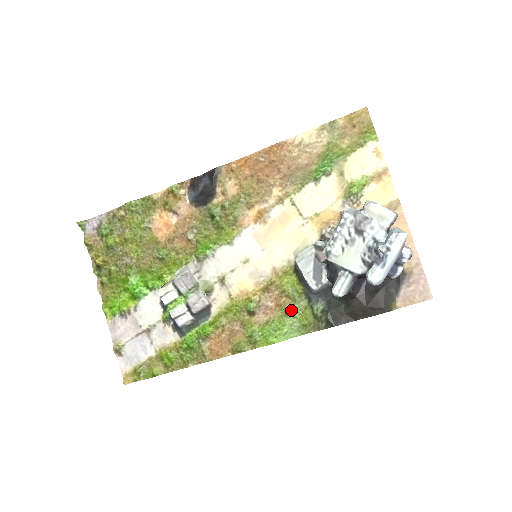
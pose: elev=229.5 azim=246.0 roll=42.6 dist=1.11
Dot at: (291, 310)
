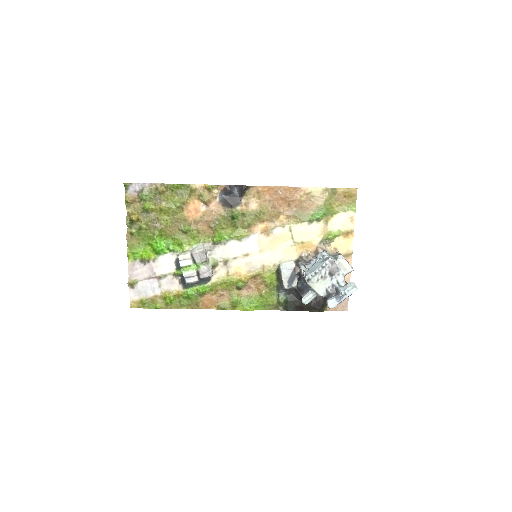
Dot at: (265, 294)
